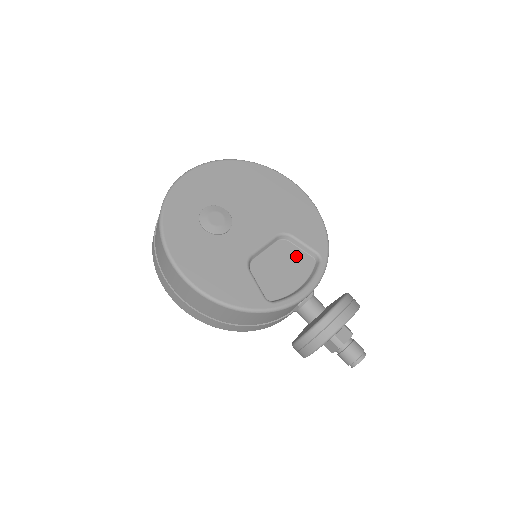
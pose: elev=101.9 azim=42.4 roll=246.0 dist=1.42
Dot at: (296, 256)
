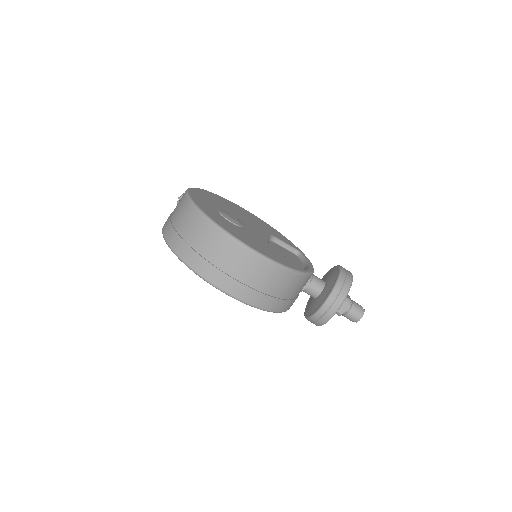
Dot at: (285, 251)
